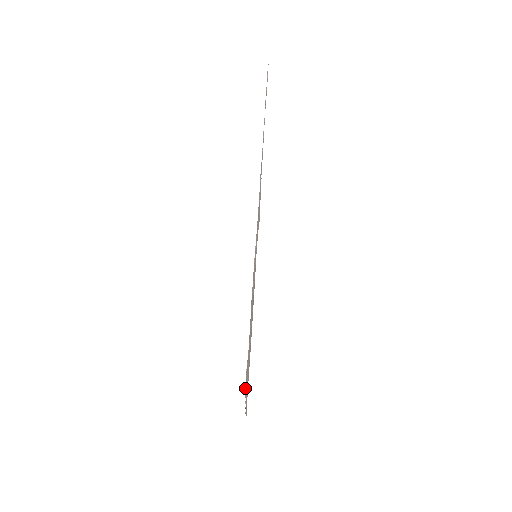
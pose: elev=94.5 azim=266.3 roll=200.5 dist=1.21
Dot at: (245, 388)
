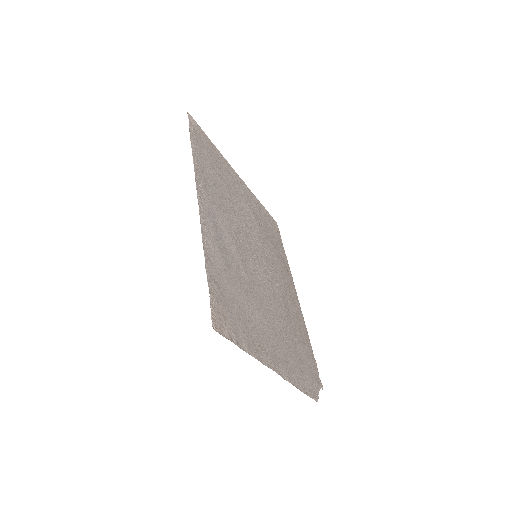
Dot at: (225, 335)
